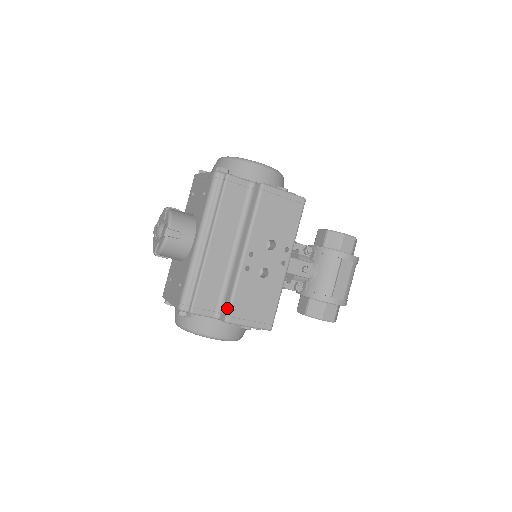
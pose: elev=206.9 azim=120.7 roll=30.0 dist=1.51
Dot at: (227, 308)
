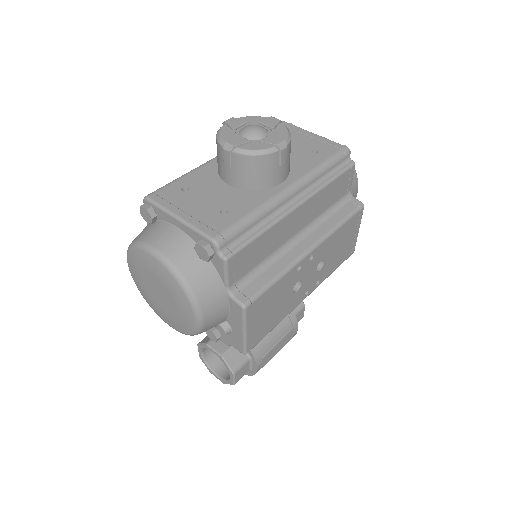
Dot at: (257, 292)
